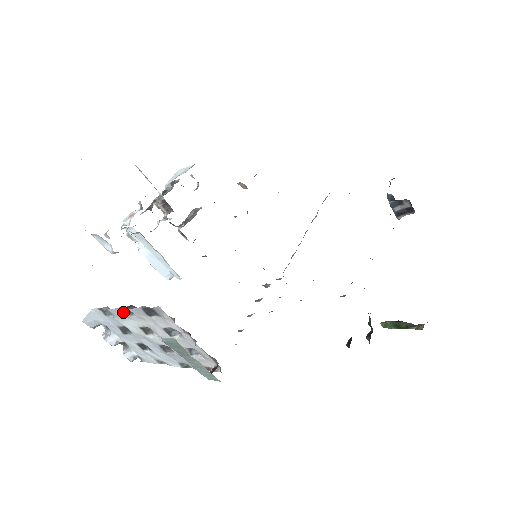
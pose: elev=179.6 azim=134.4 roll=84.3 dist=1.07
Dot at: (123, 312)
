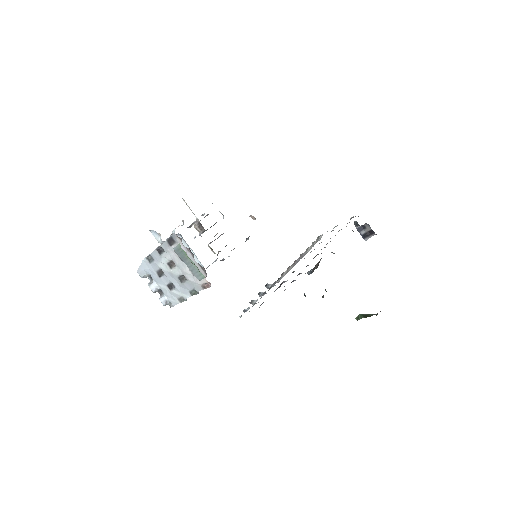
Dot at: (158, 252)
